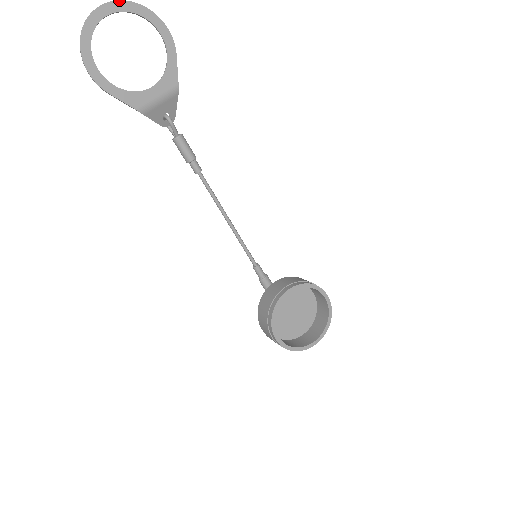
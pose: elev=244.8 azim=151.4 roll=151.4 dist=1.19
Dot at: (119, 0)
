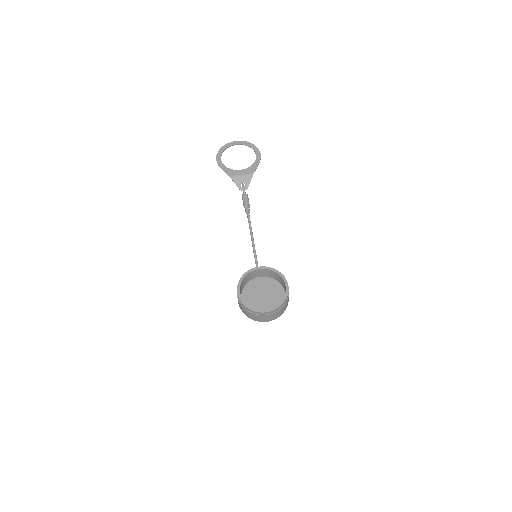
Dot at: (244, 141)
